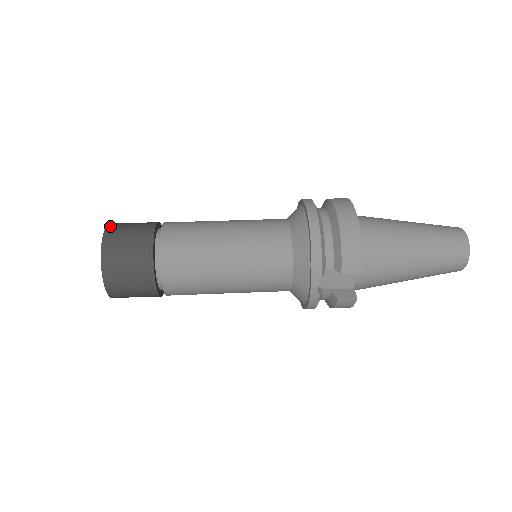
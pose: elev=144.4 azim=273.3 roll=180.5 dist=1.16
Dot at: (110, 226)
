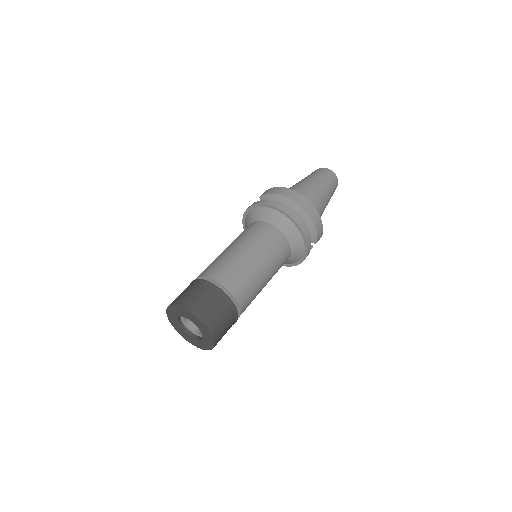
Dot at: (195, 312)
